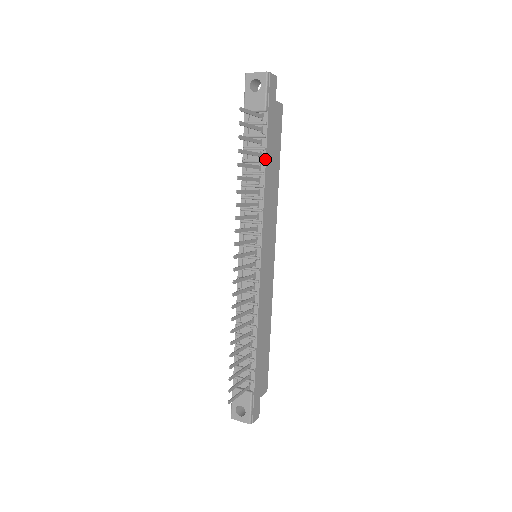
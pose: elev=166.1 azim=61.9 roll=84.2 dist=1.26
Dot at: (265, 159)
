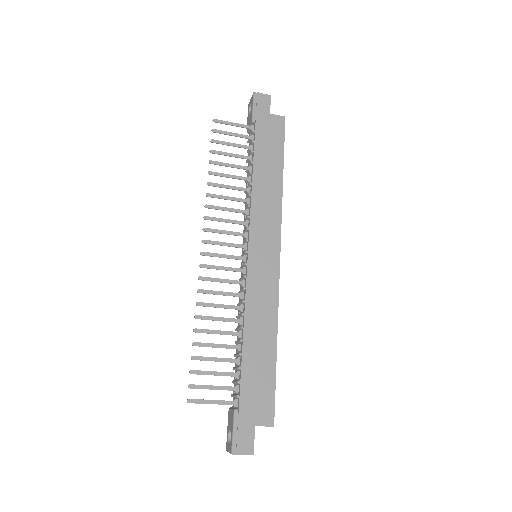
Dot at: (253, 160)
